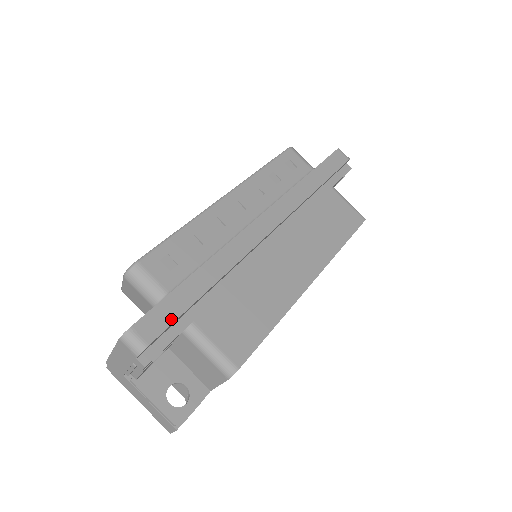
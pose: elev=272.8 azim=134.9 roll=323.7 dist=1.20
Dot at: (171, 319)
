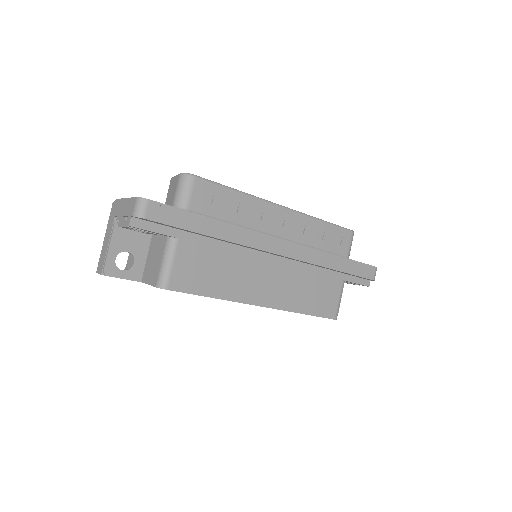
Dot at: (171, 223)
